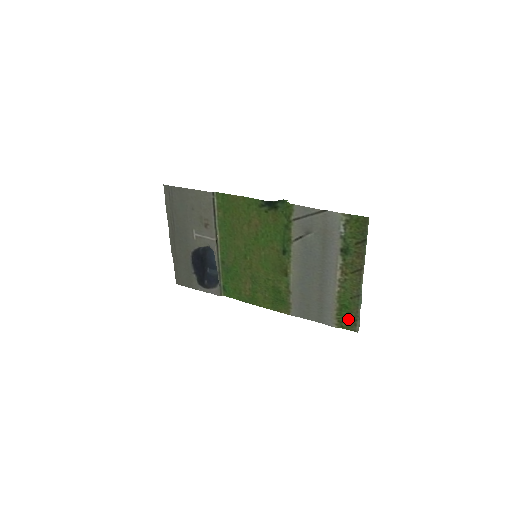
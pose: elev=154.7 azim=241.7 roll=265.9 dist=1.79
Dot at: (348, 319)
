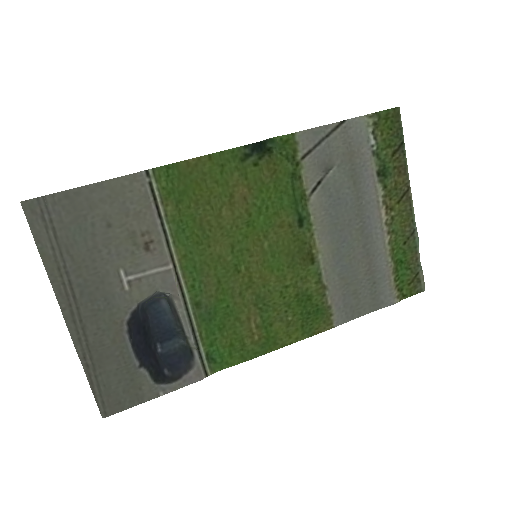
Dot at: (408, 279)
